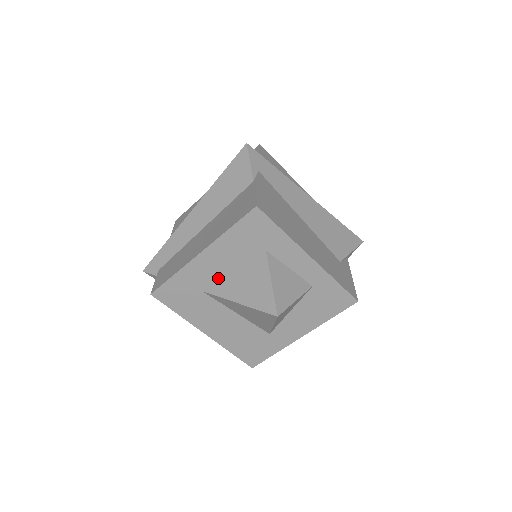
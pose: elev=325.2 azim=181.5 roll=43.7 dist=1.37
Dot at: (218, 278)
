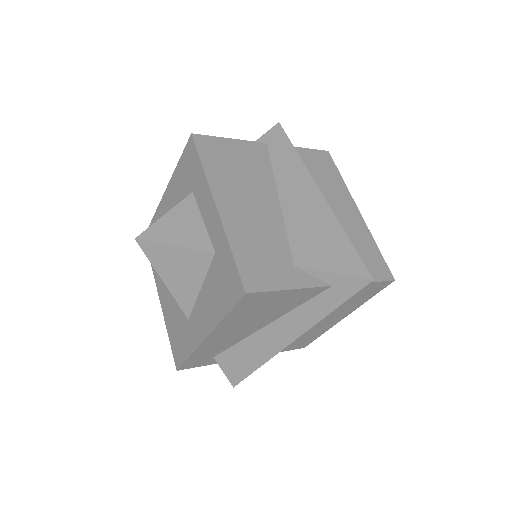
Dot at: occluded
